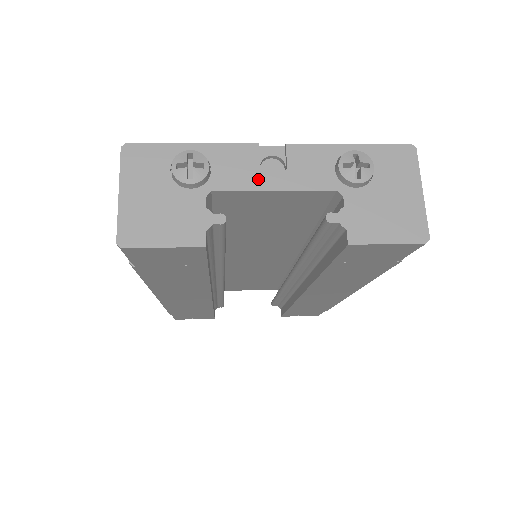
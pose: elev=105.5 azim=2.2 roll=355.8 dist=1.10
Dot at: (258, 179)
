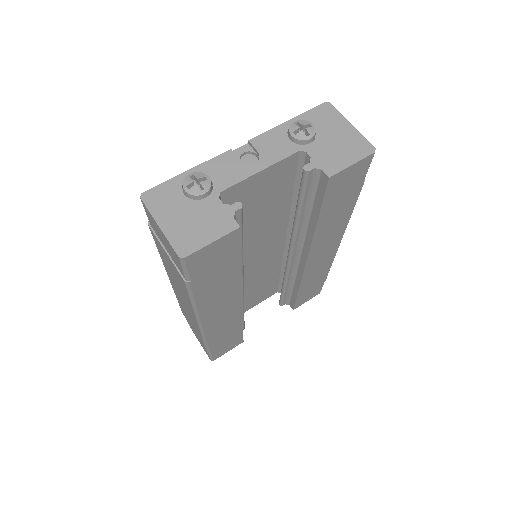
Dot at: (245, 170)
